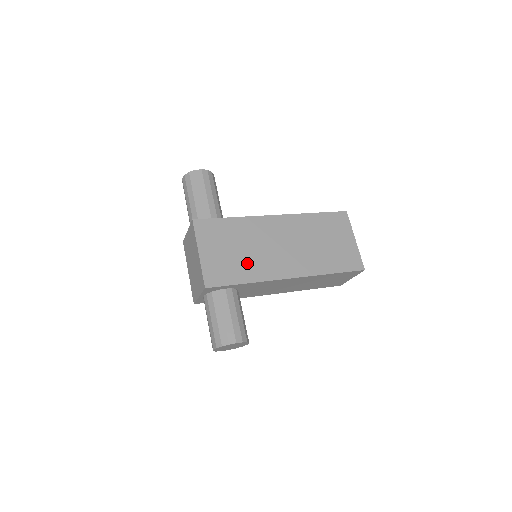
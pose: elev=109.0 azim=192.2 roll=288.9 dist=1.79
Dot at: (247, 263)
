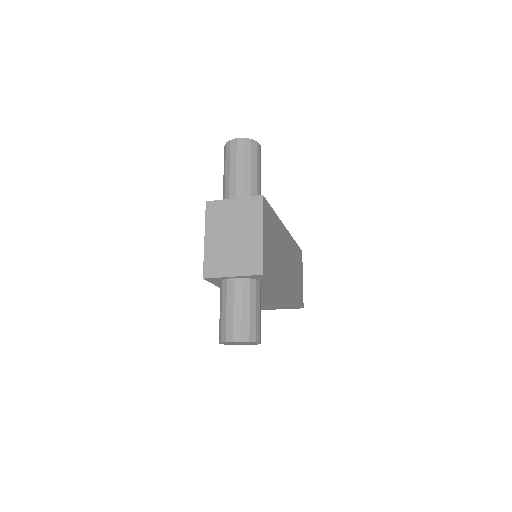
Dot at: (276, 264)
